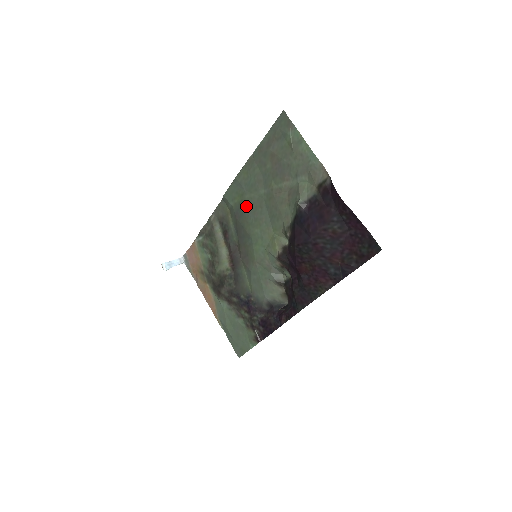
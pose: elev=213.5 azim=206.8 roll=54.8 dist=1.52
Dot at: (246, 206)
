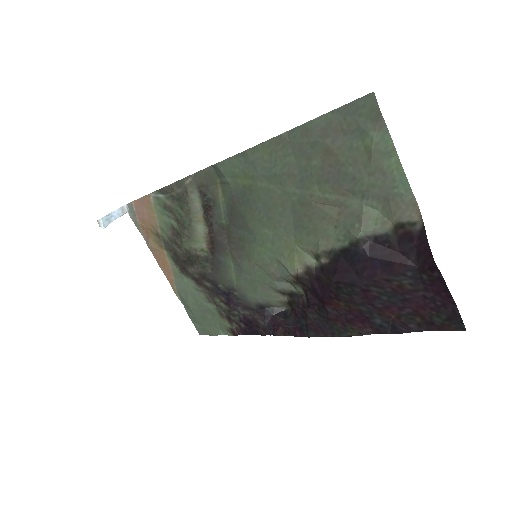
Dot at: (256, 196)
